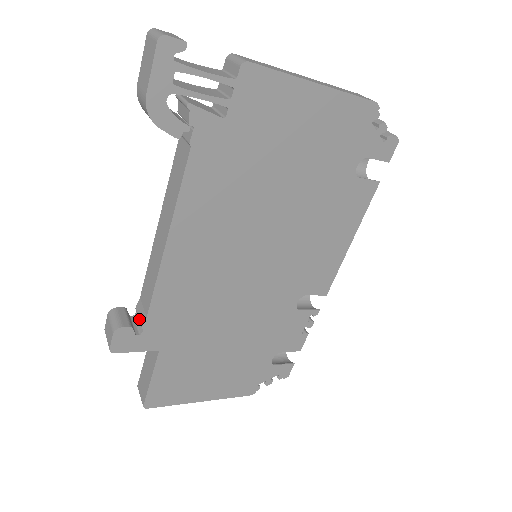
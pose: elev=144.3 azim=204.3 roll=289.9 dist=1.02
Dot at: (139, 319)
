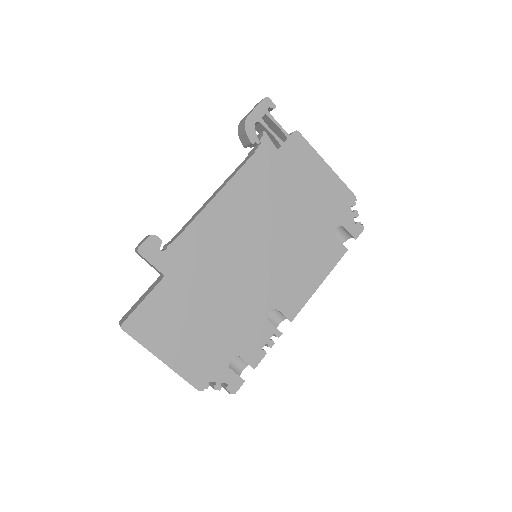
Dot at: (166, 246)
